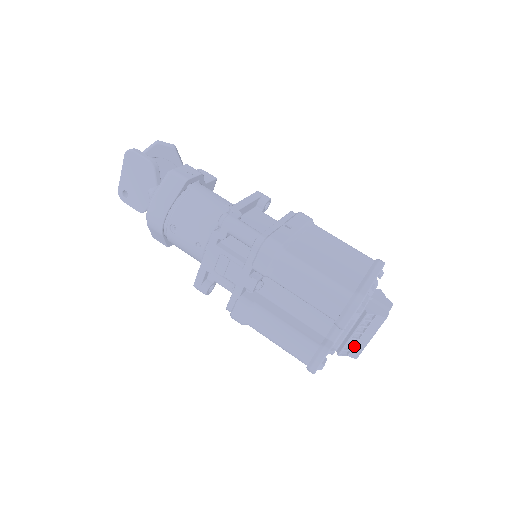
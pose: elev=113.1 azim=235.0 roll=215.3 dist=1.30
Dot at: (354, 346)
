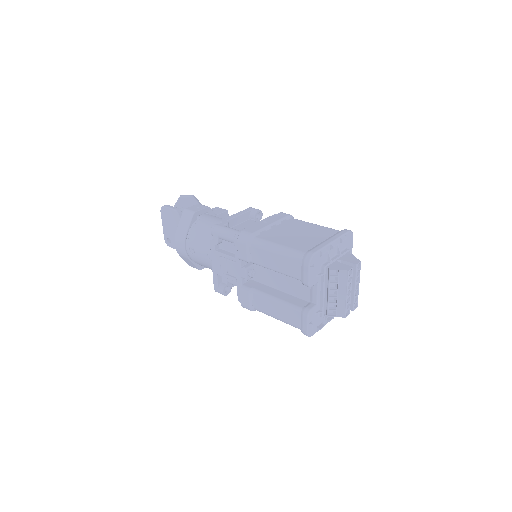
Dot at: (337, 305)
